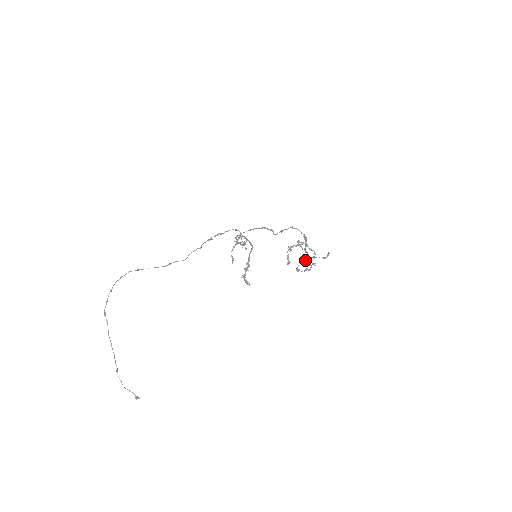
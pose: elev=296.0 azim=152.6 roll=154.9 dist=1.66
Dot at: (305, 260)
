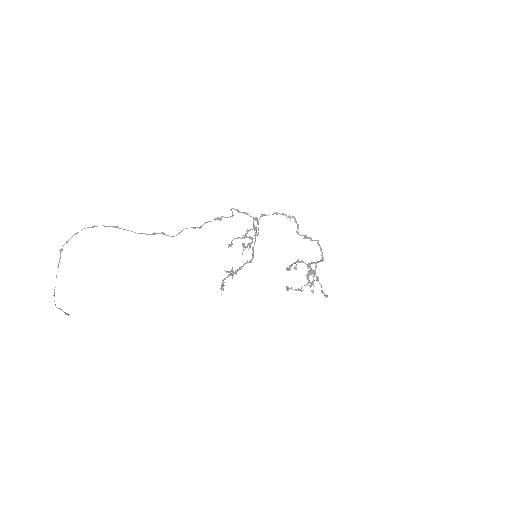
Dot at: (309, 270)
